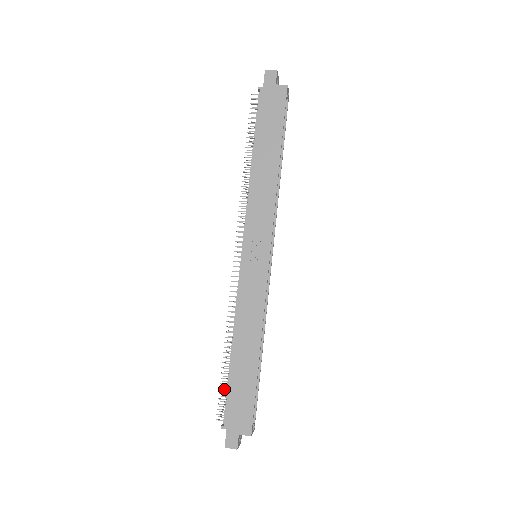
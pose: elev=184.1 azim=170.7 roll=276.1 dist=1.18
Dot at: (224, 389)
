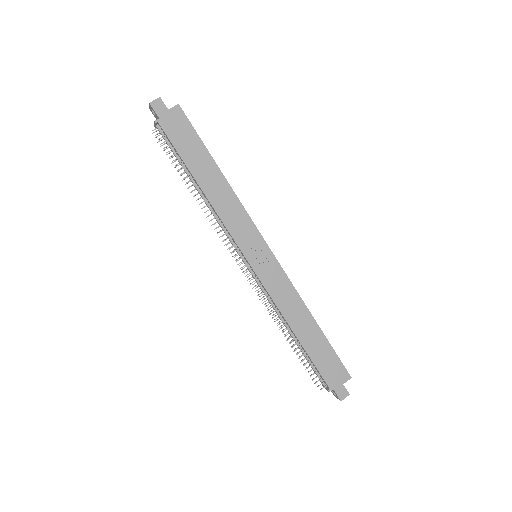
Dot at: (309, 366)
